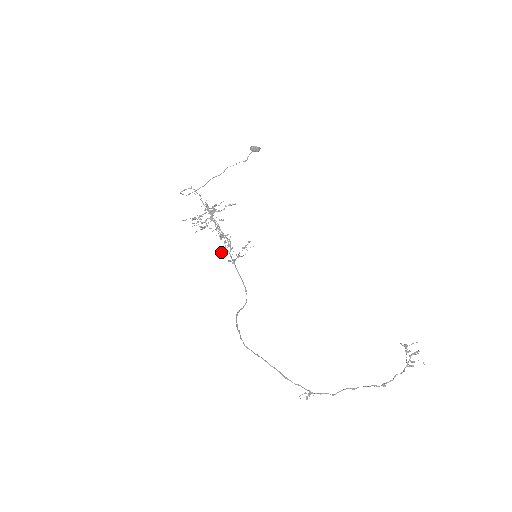
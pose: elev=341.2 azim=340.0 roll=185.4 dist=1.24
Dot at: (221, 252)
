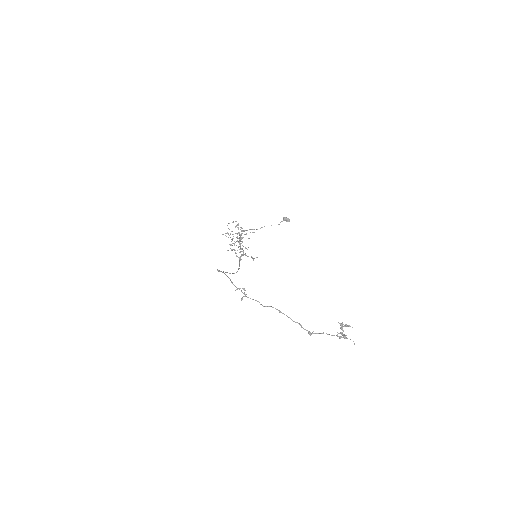
Dot at: occluded
